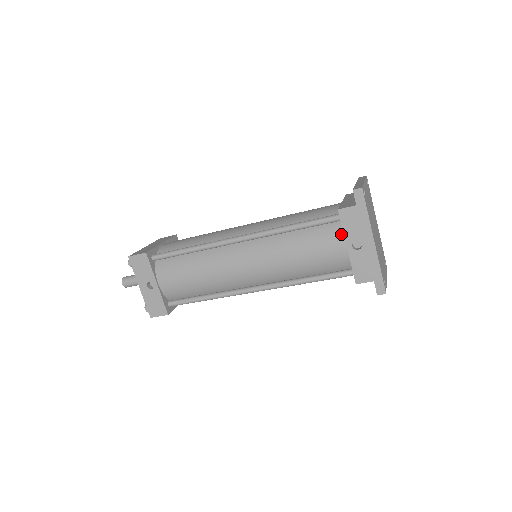
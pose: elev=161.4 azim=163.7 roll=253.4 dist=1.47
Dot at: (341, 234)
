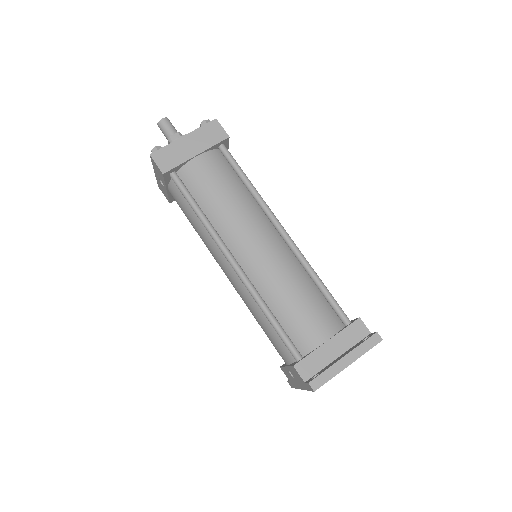
Dot at: (290, 361)
